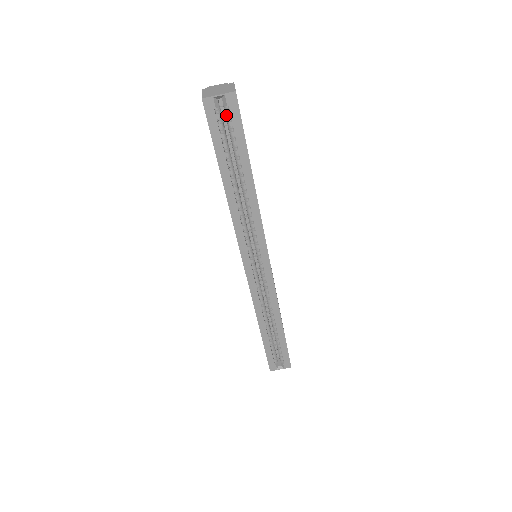
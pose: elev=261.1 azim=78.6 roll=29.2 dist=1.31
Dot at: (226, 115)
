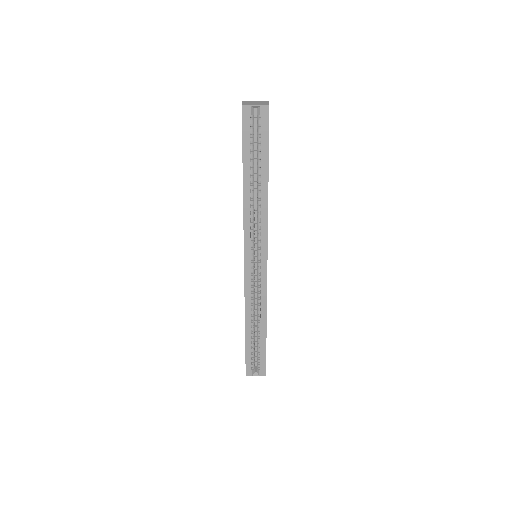
Dot at: (258, 123)
